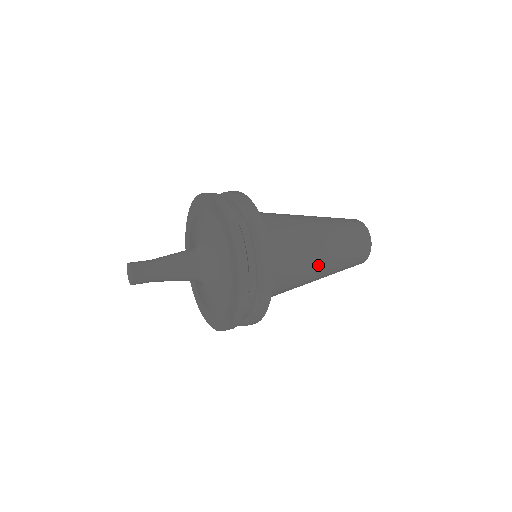
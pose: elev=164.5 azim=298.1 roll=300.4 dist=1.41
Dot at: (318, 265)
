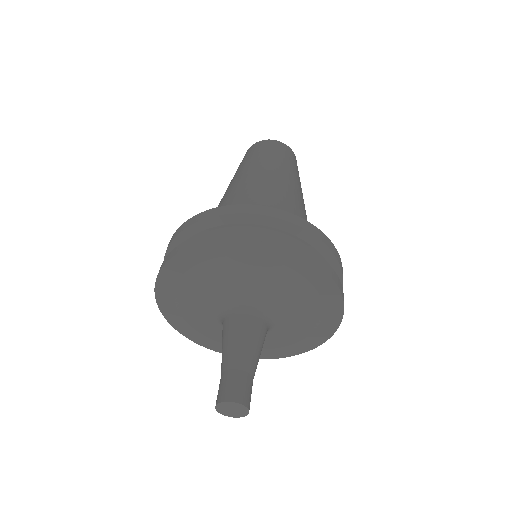
Dot at: occluded
